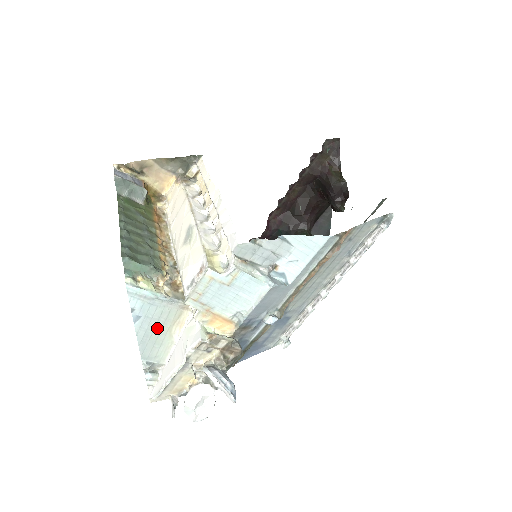
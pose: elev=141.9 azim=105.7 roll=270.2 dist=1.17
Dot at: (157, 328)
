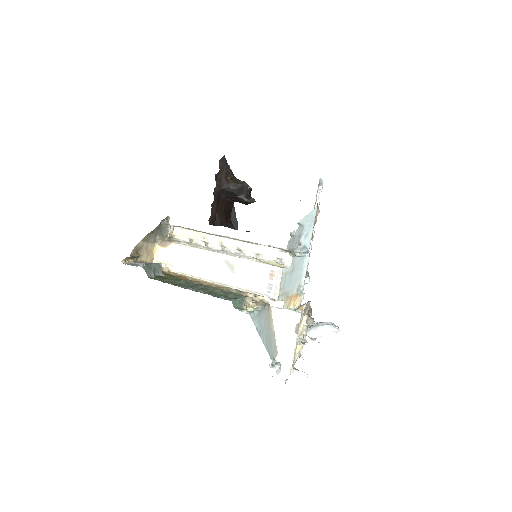
Dot at: (267, 332)
